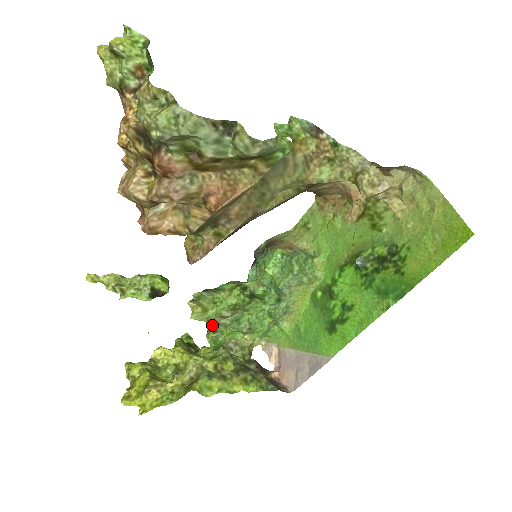
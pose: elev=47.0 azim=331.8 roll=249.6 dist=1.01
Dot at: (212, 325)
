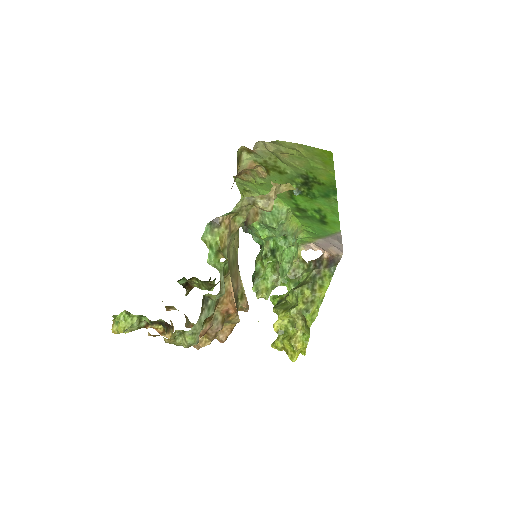
Dot at: occluded
